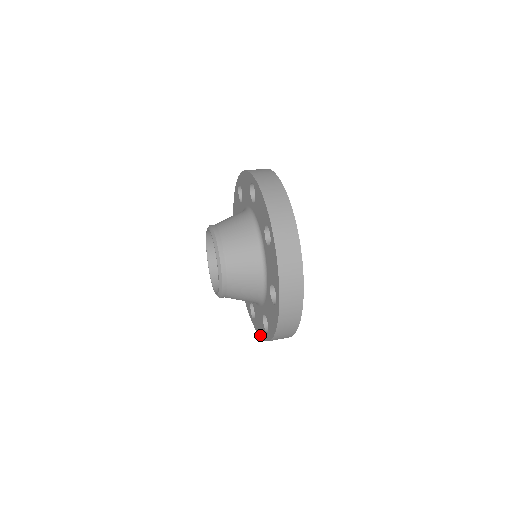
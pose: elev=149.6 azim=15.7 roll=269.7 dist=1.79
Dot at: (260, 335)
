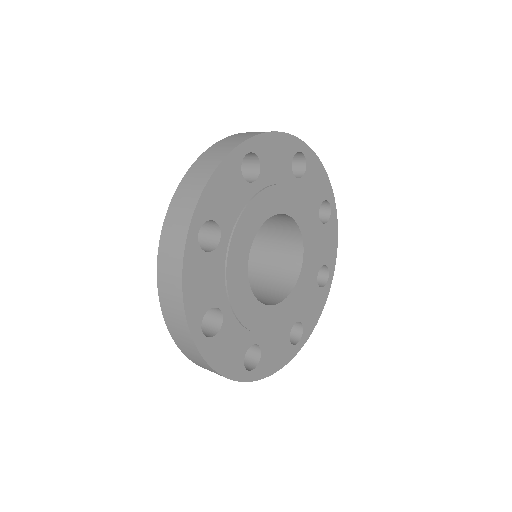
Dot at: occluded
